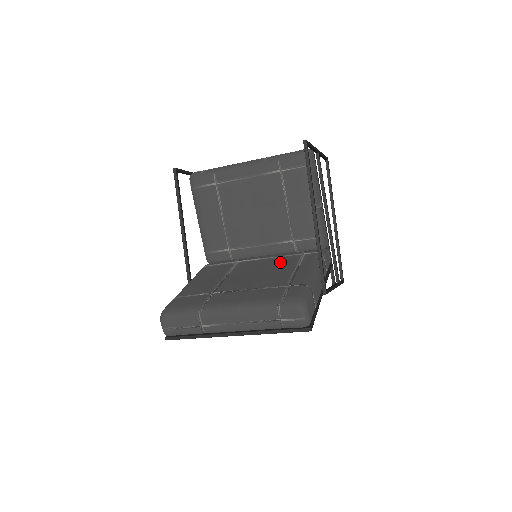
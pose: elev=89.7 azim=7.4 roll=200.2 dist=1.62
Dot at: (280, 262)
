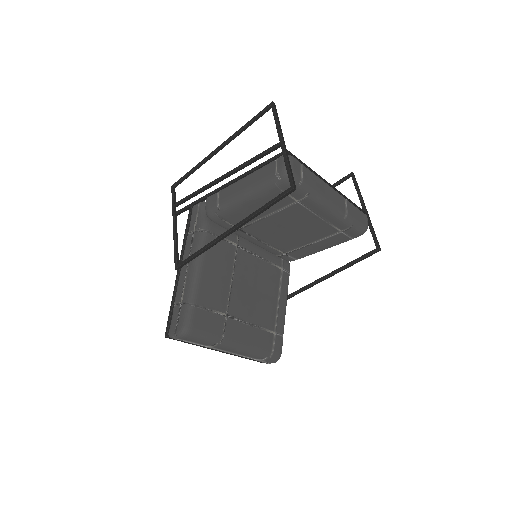
Dot at: (269, 277)
